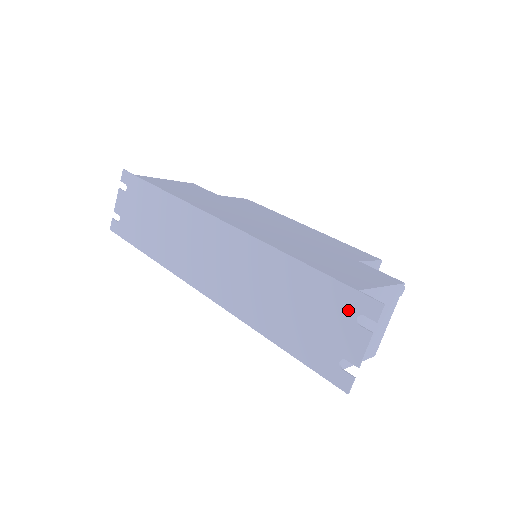
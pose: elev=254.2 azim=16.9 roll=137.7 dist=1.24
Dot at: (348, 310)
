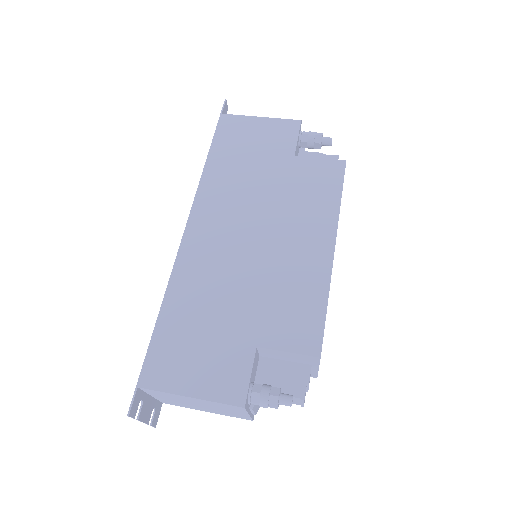
Dot at: occluded
